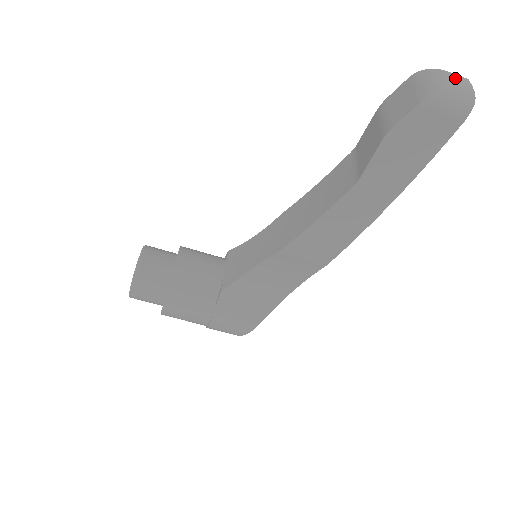
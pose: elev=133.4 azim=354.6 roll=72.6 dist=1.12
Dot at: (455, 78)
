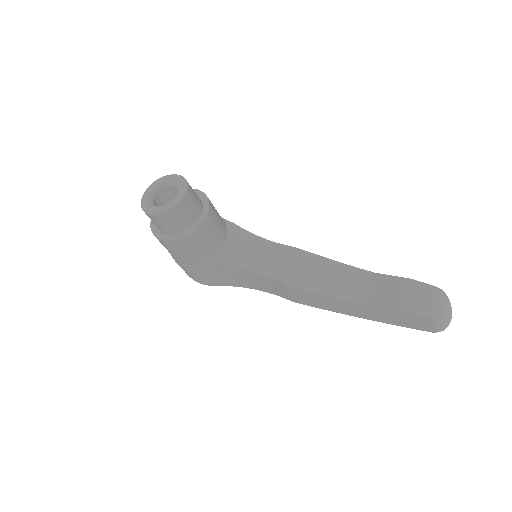
Dot at: (451, 316)
